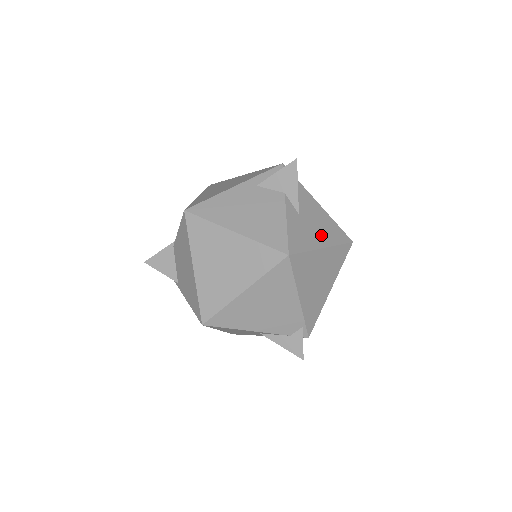
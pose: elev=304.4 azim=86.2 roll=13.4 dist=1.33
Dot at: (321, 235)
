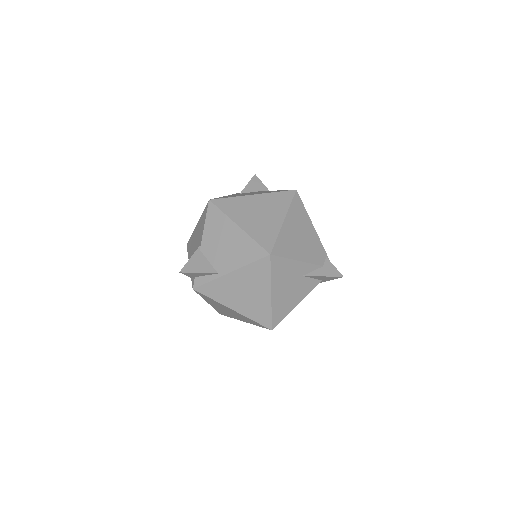
Dot at: occluded
